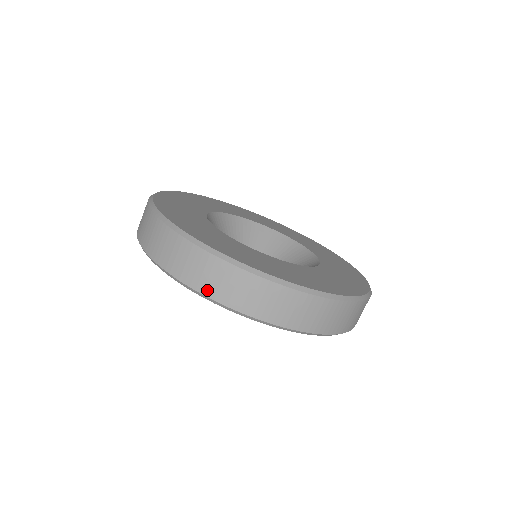
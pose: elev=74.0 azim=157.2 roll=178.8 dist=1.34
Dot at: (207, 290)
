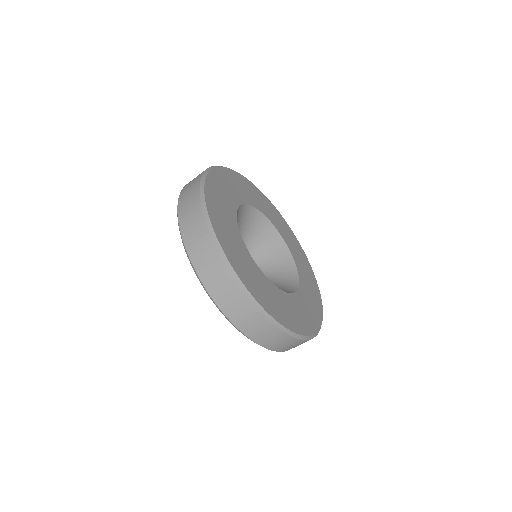
Dot at: (194, 258)
